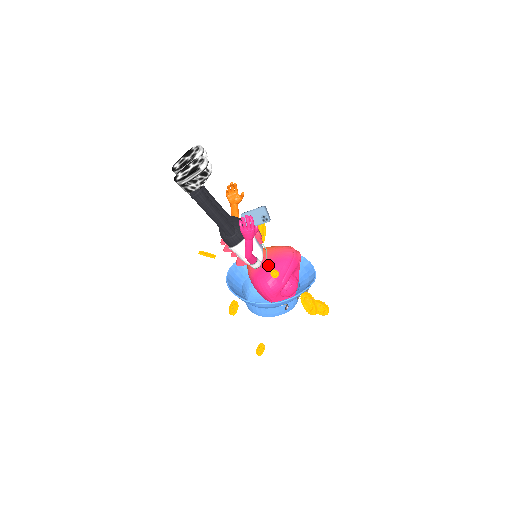
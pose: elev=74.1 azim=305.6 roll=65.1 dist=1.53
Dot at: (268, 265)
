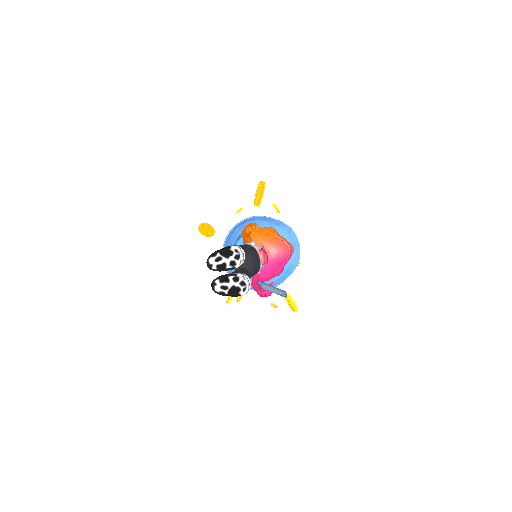
Dot at: (265, 265)
